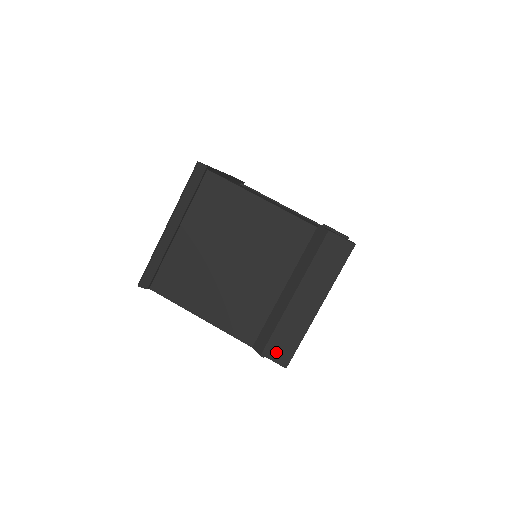
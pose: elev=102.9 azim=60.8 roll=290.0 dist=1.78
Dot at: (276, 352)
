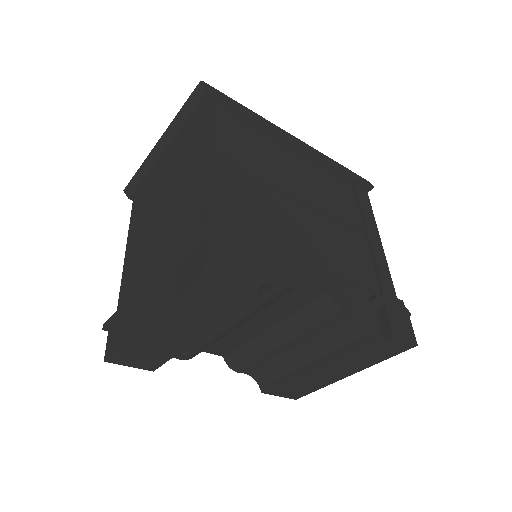
Dot at: (112, 336)
